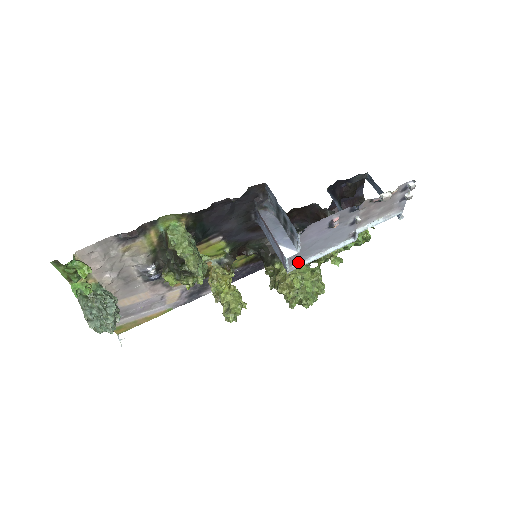
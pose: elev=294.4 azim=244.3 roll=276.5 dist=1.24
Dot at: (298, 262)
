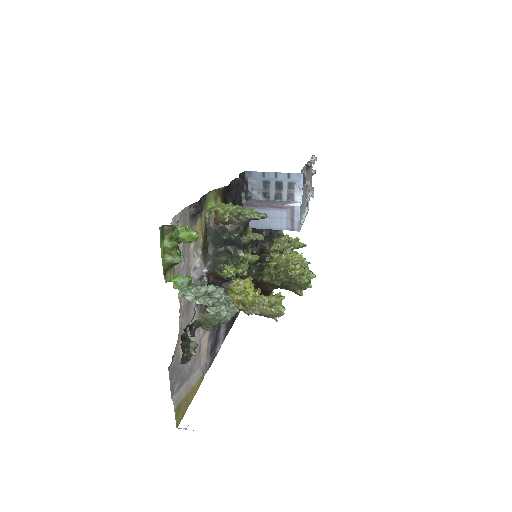
Dot at: occluded
